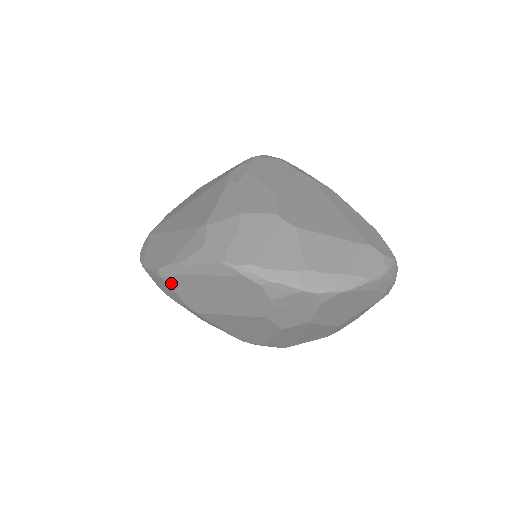
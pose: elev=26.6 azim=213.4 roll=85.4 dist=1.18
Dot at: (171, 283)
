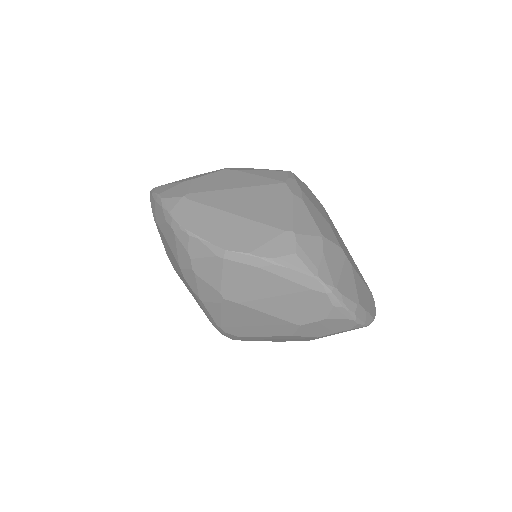
Dot at: (230, 267)
